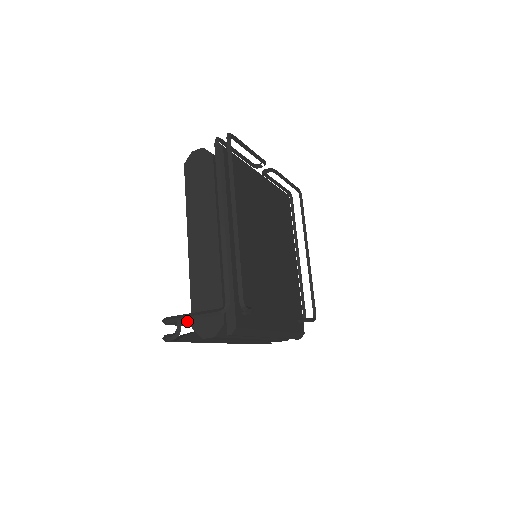
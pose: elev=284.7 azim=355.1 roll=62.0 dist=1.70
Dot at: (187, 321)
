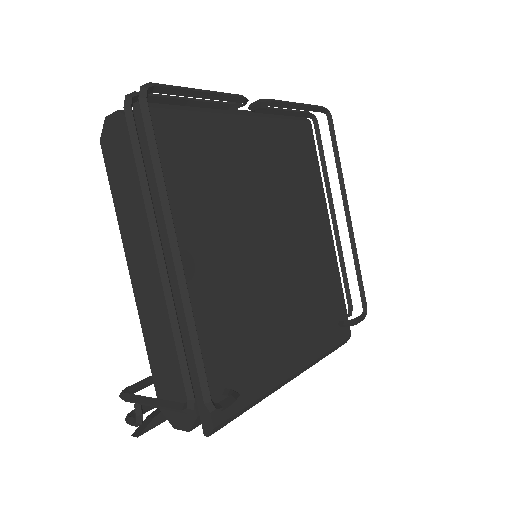
Dot at: occluded
